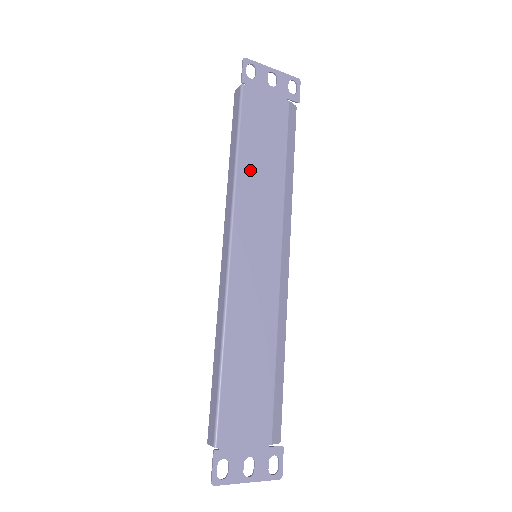
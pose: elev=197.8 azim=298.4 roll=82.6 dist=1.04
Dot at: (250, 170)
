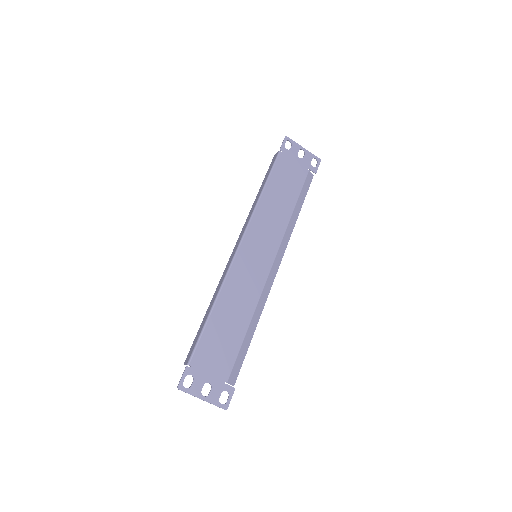
Dot at: (269, 202)
